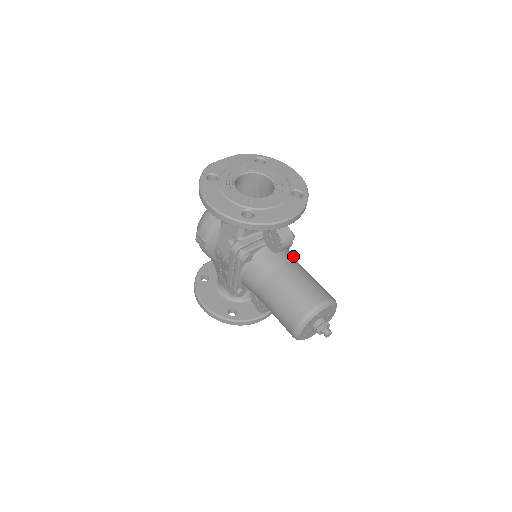
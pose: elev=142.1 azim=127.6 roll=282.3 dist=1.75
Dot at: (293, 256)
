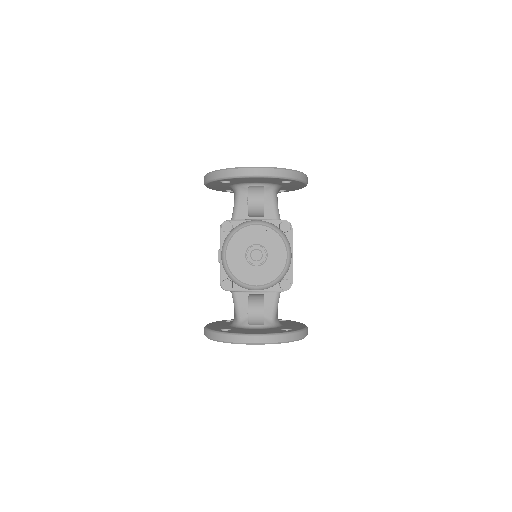
Dot at: occluded
